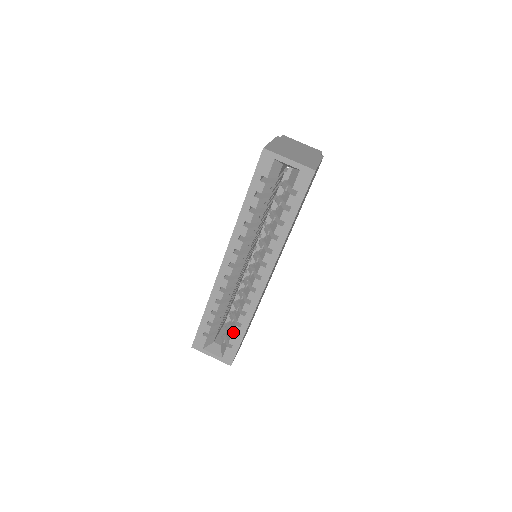
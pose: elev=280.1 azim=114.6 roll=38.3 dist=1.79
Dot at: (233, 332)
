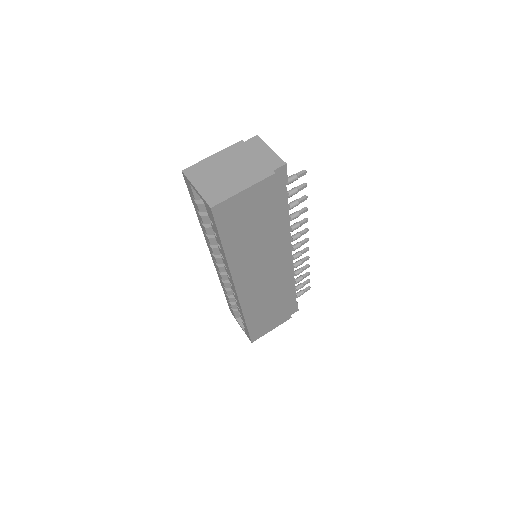
Dot at: (241, 318)
